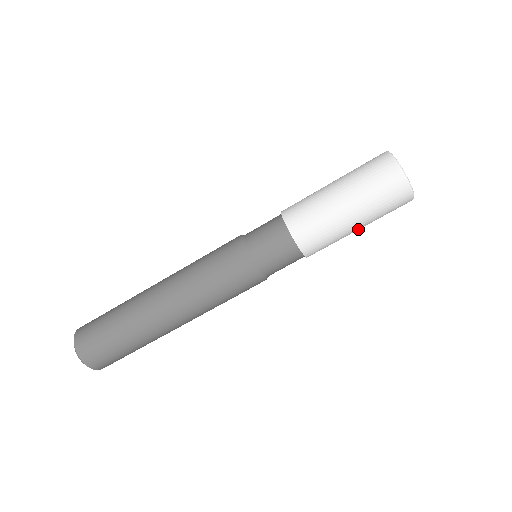
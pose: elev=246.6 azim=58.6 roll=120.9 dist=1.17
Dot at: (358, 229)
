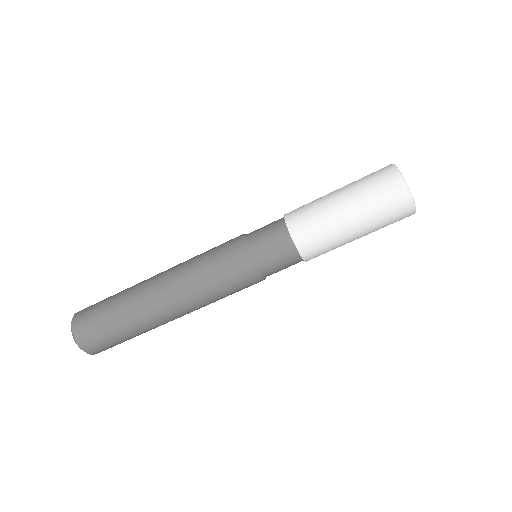
Dot at: (358, 237)
